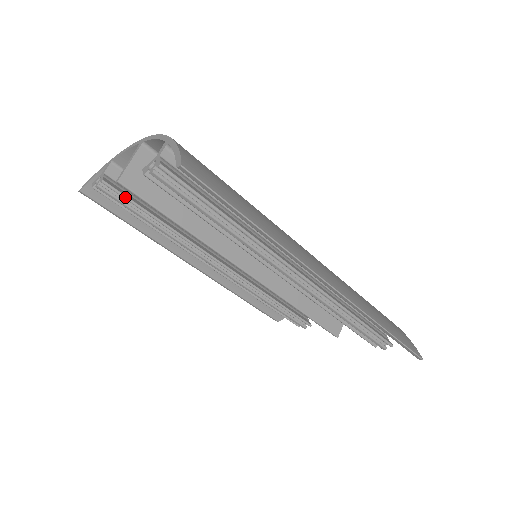
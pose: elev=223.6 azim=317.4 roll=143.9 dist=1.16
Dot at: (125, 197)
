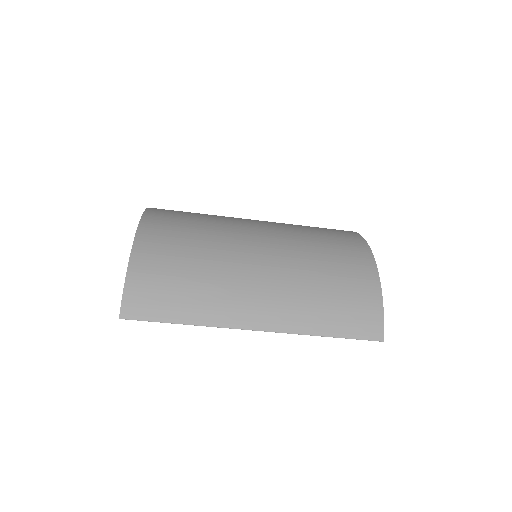
Dot at: occluded
